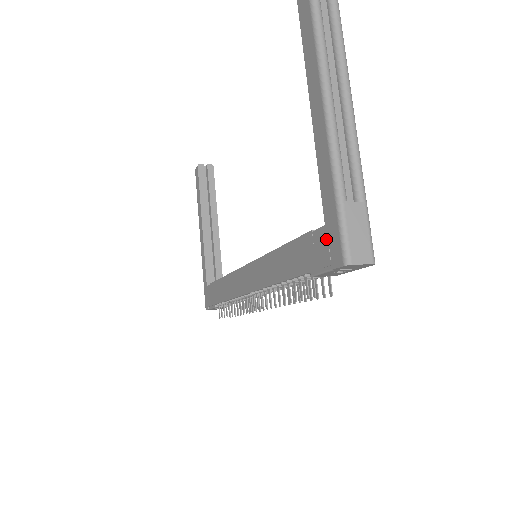
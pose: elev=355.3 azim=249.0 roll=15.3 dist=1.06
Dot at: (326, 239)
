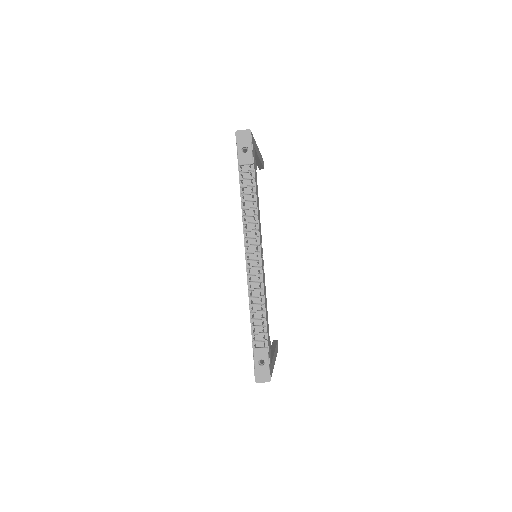
Dot at: occluded
